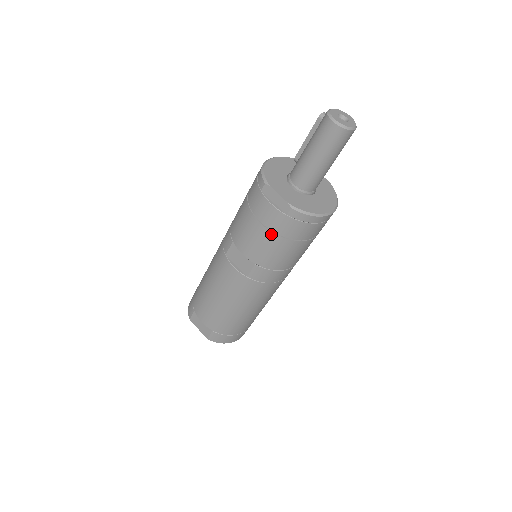
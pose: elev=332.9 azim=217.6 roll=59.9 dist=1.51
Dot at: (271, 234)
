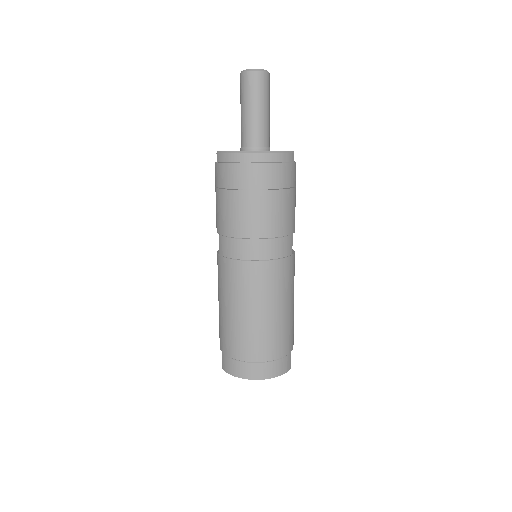
Dot at: (217, 191)
